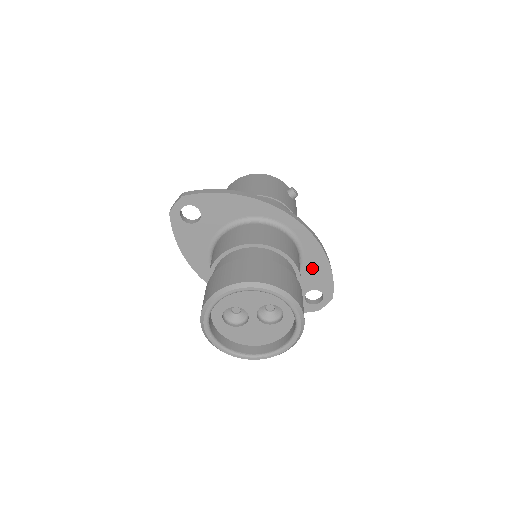
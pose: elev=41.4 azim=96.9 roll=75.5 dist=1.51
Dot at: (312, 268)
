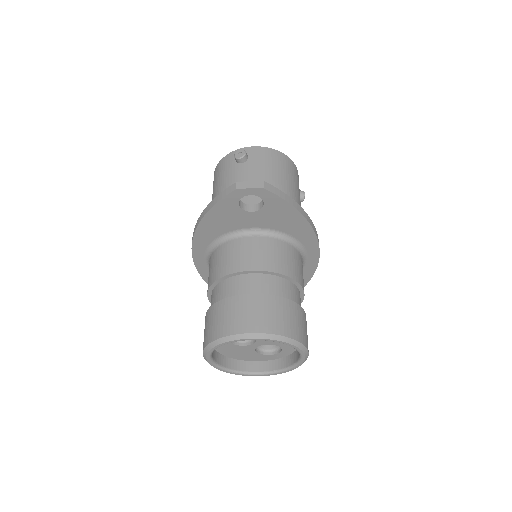
Dot at: occluded
